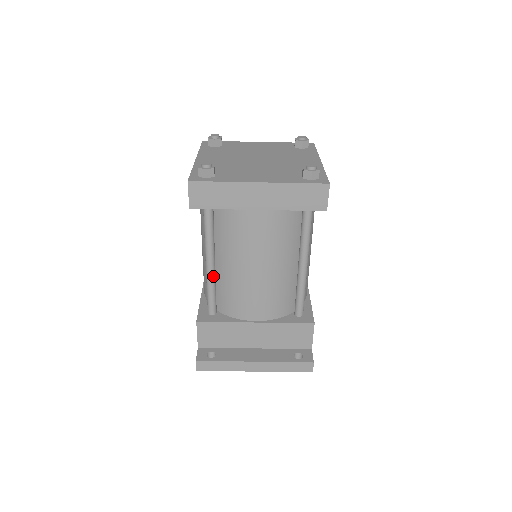
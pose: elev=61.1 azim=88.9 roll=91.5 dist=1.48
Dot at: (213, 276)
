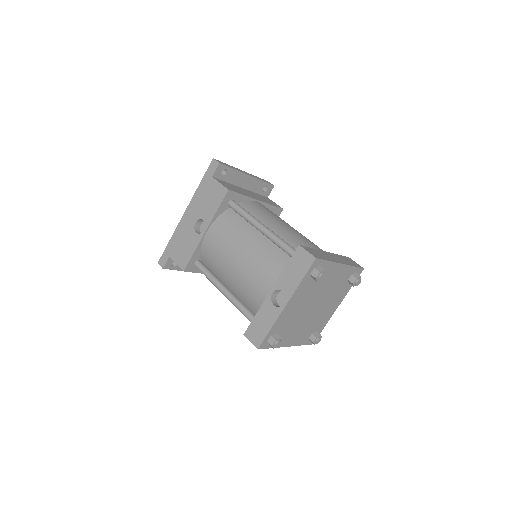
Dot at: occluded
